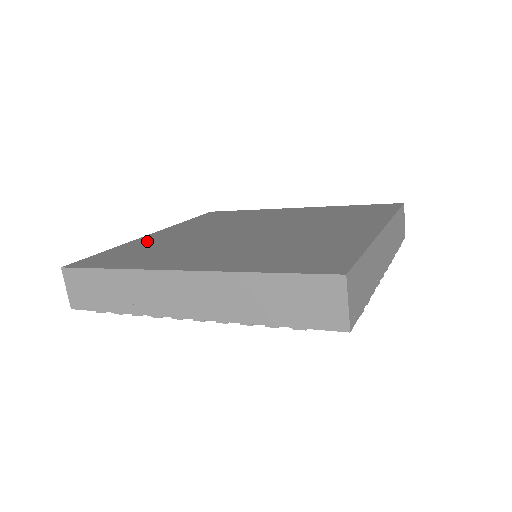
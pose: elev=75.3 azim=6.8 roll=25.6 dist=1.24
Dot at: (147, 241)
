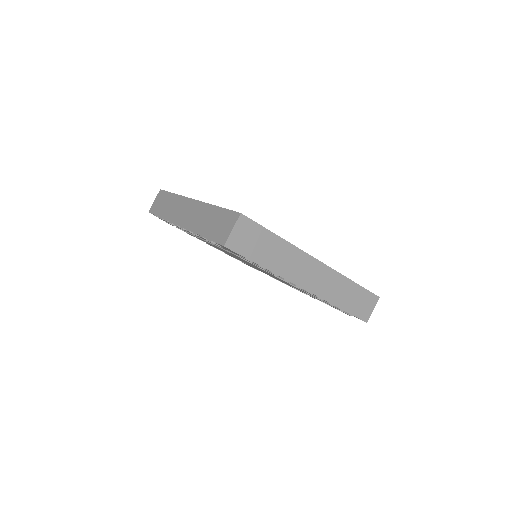
Dot at: occluded
